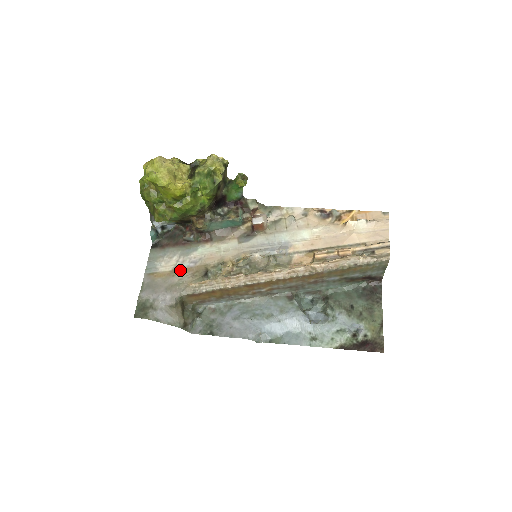
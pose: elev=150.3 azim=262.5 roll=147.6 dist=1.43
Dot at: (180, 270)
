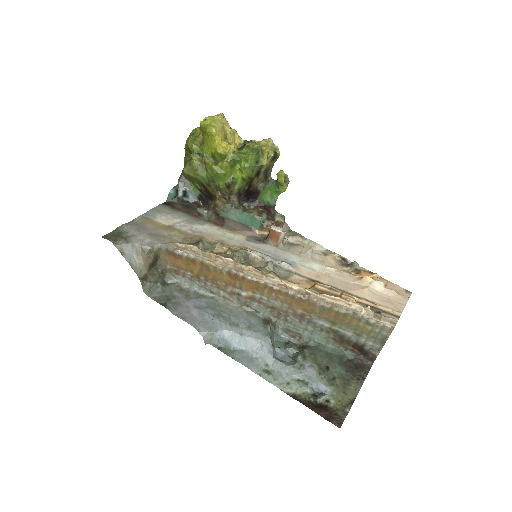
Dot at: (175, 229)
